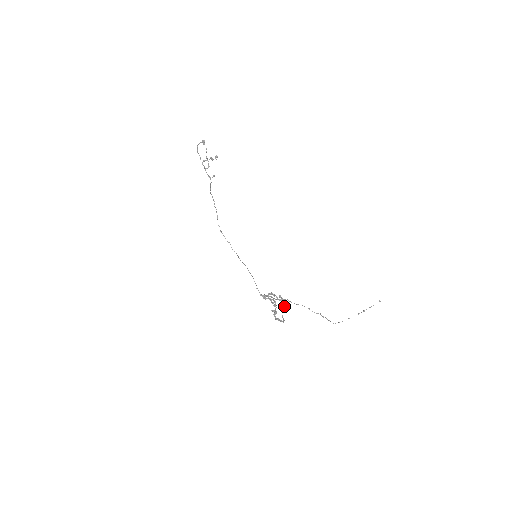
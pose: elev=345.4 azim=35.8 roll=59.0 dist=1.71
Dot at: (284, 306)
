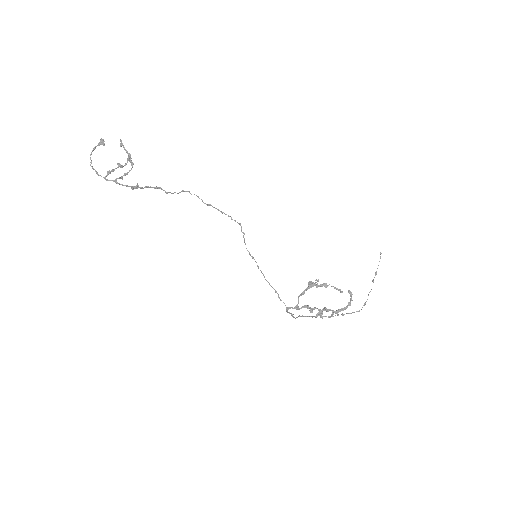
Dot at: (335, 287)
